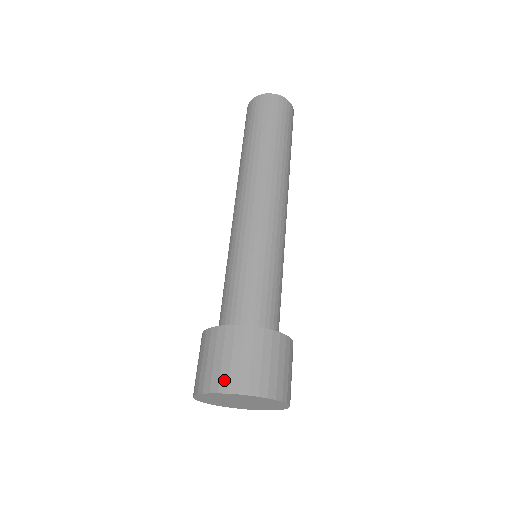
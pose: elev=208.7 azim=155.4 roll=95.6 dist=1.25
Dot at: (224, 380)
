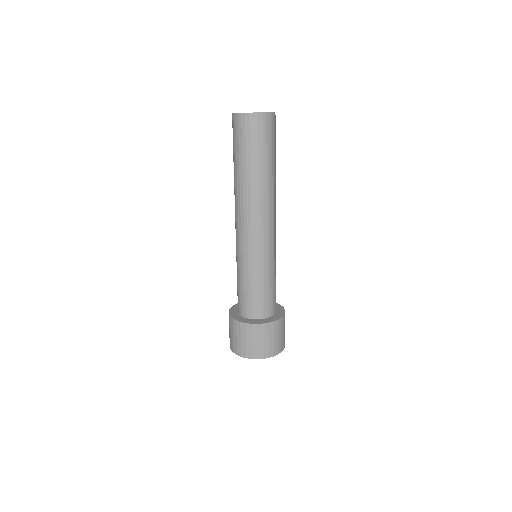
Dot at: (239, 350)
